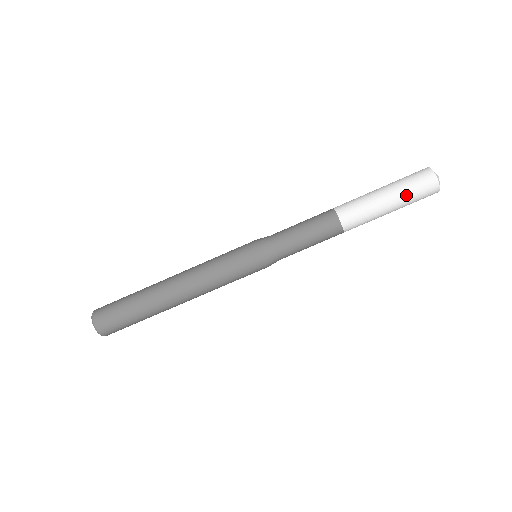
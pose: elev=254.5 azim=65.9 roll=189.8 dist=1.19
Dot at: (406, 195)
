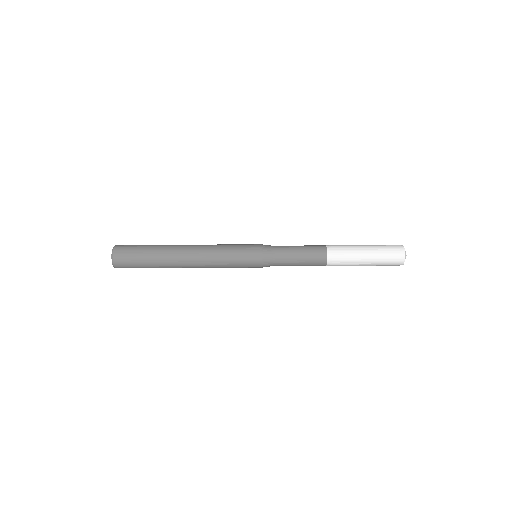
Dot at: (379, 250)
